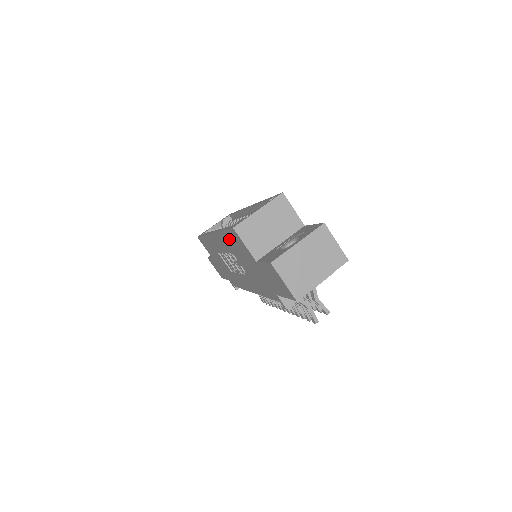
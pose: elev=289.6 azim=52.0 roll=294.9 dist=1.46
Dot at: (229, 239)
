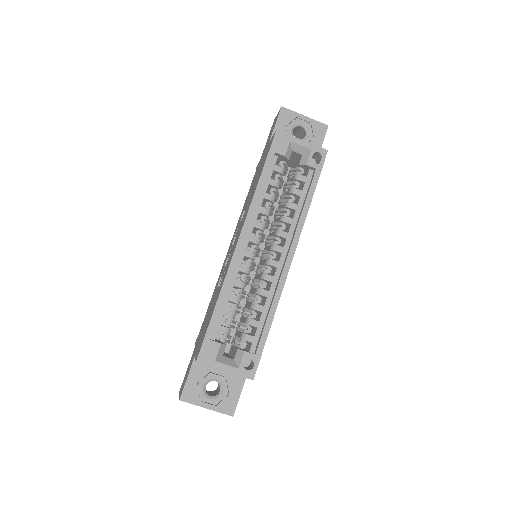
Dot at: occluded
